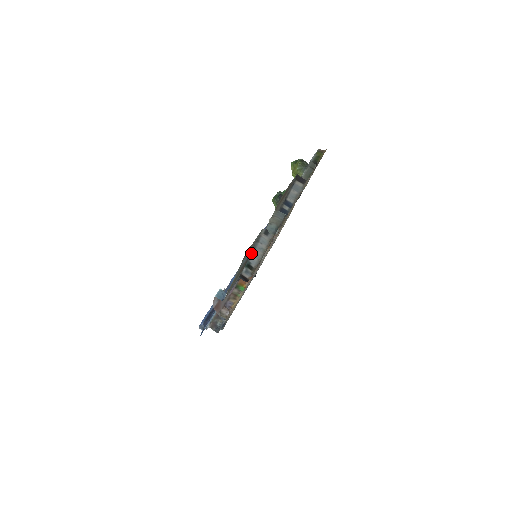
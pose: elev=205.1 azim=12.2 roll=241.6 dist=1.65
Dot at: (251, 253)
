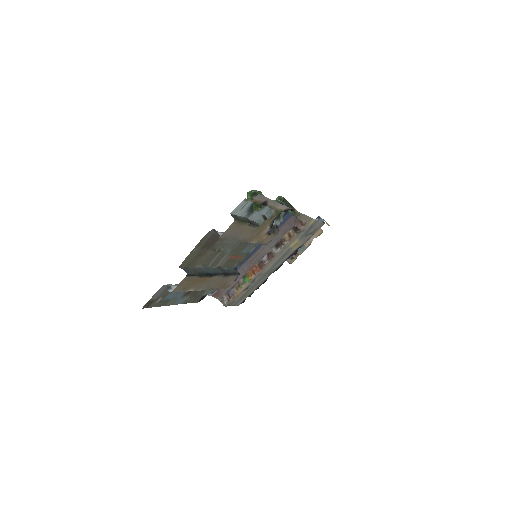
Dot at: occluded
